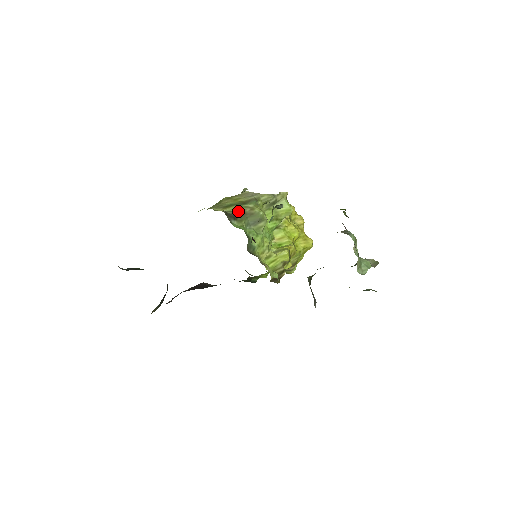
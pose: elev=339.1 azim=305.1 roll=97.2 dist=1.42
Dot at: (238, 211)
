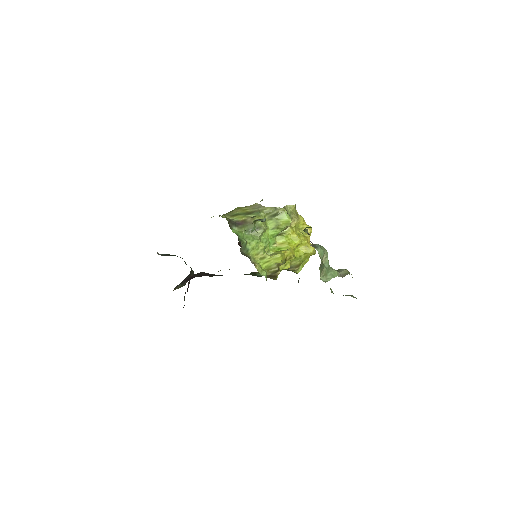
Dot at: (241, 220)
